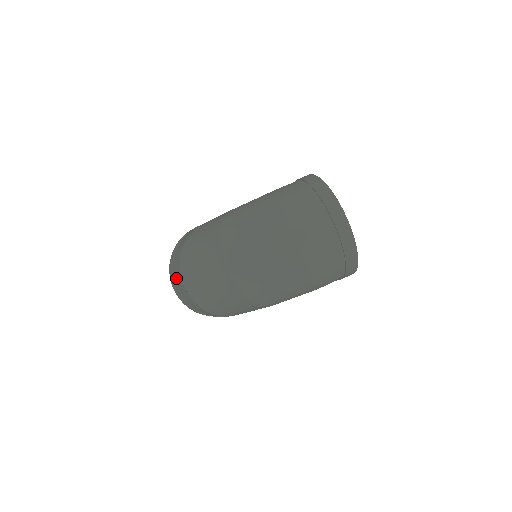
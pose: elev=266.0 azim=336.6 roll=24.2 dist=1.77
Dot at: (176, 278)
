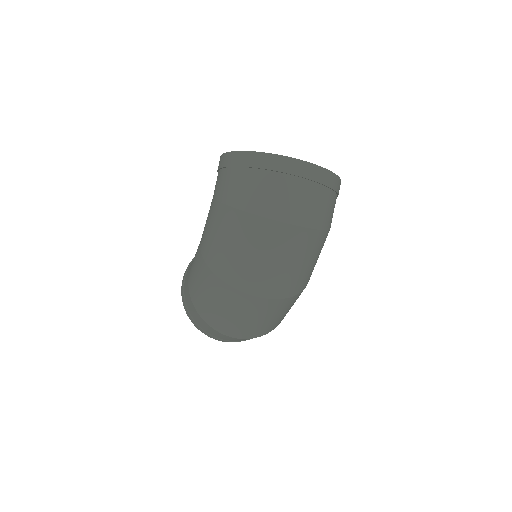
Dot at: occluded
